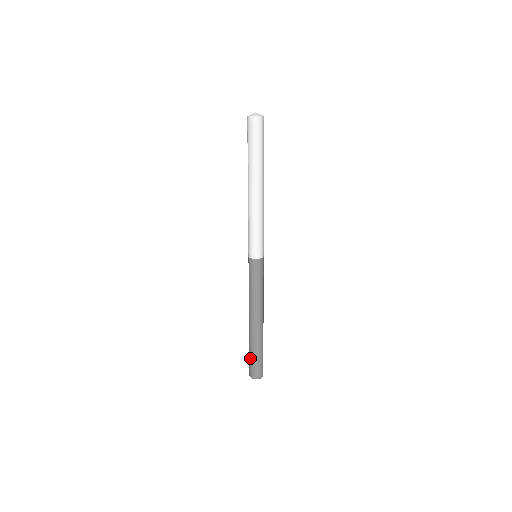
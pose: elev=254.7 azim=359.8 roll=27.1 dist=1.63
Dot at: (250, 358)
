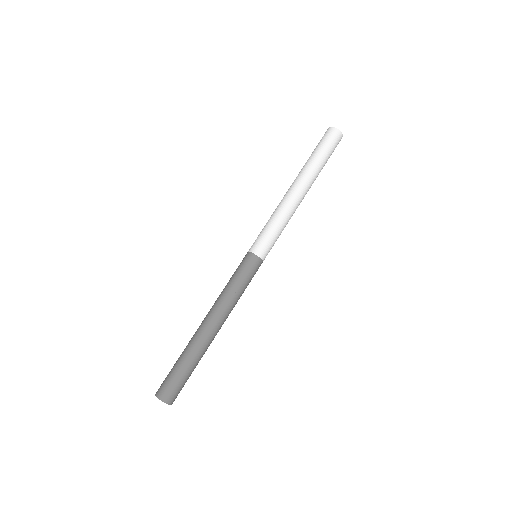
Dot at: (172, 368)
